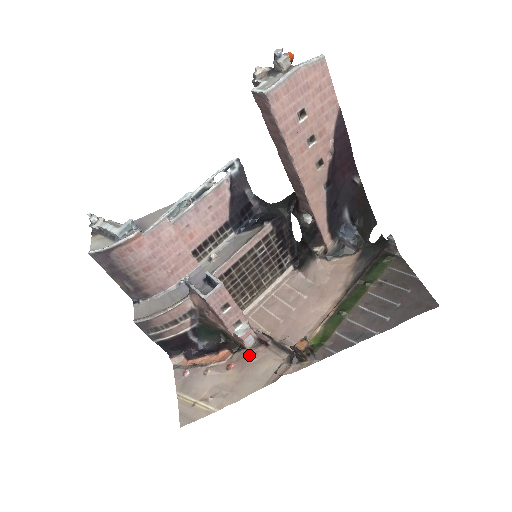
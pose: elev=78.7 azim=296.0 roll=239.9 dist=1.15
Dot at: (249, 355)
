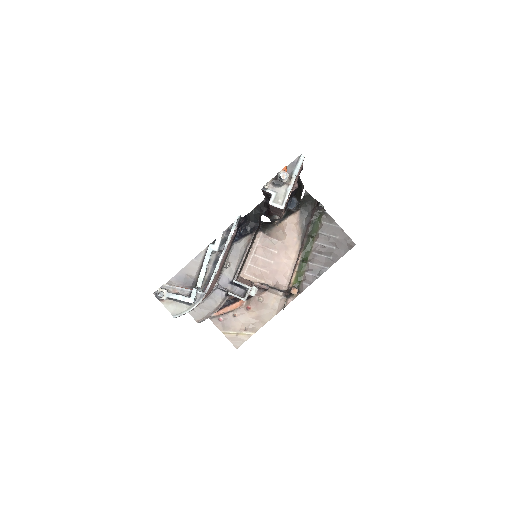
Dot at: (258, 298)
